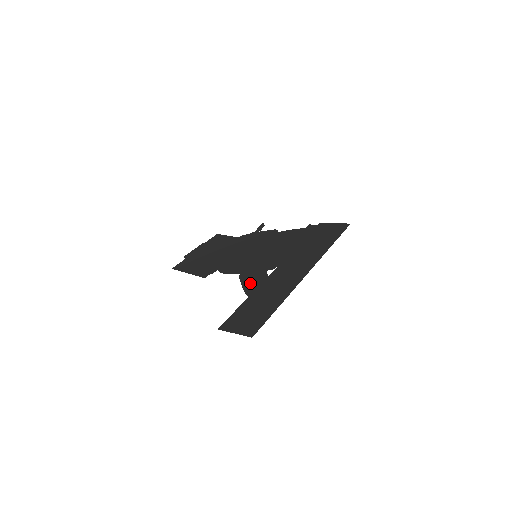
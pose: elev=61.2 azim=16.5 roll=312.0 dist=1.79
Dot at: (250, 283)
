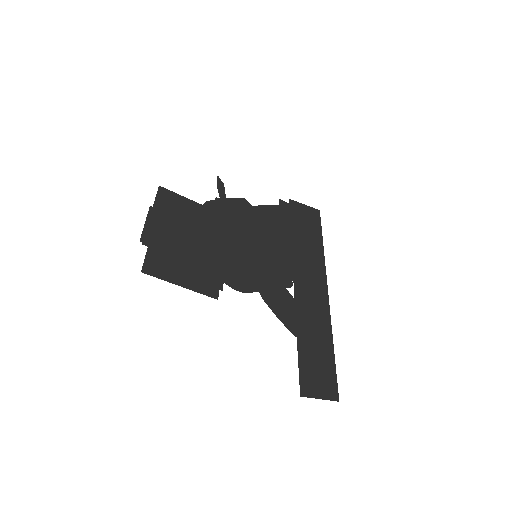
Dot at: (284, 312)
